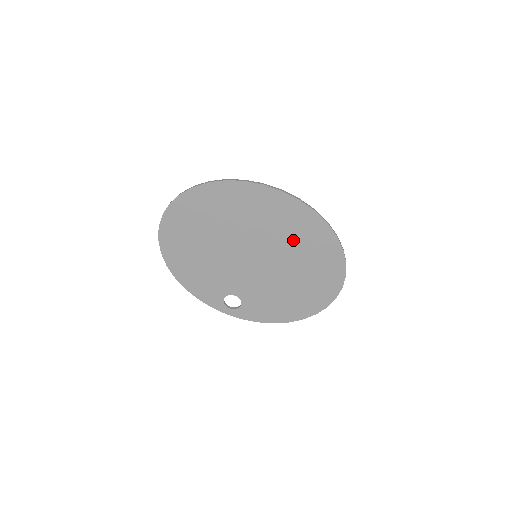
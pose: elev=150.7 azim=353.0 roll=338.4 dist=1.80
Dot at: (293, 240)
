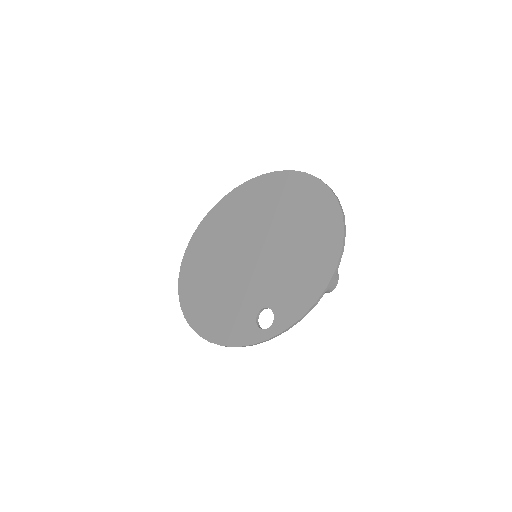
Dot at: (266, 210)
